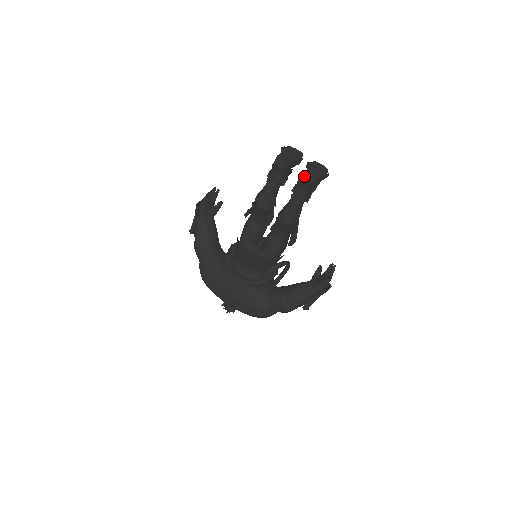
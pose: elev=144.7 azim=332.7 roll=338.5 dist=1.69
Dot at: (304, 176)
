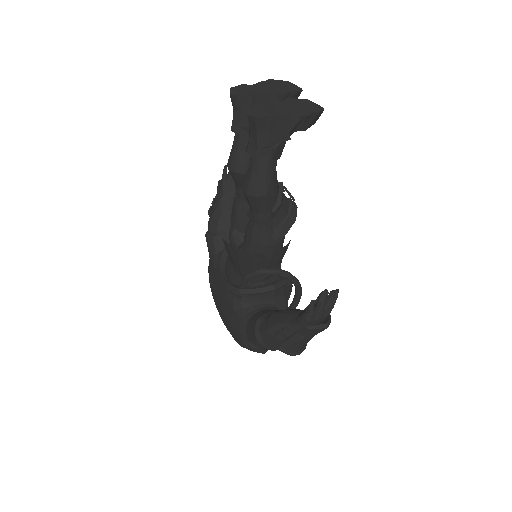
Dot at: (254, 108)
